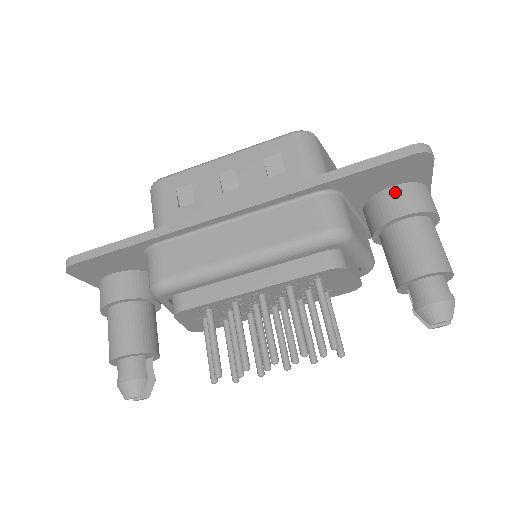
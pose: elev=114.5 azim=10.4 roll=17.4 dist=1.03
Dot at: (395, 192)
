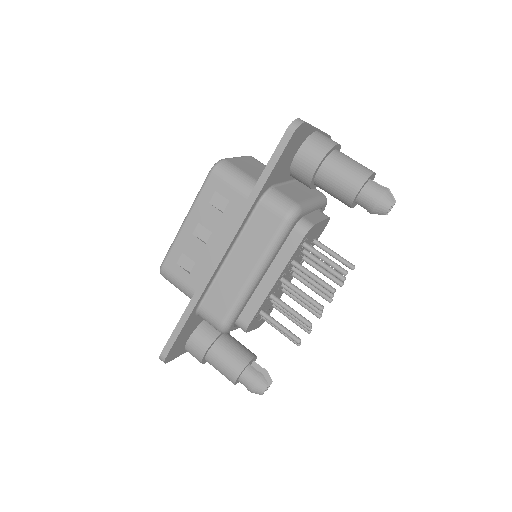
Dot at: (301, 156)
